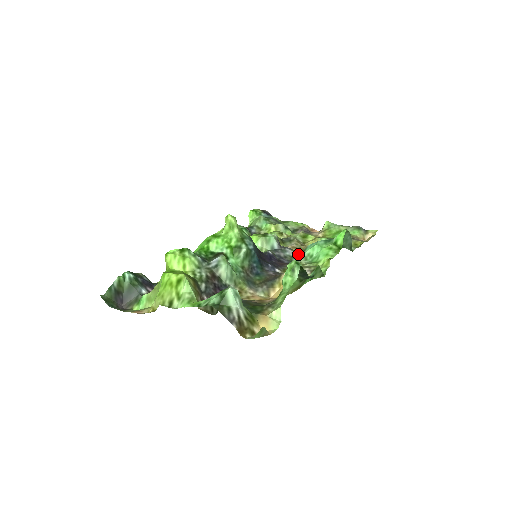
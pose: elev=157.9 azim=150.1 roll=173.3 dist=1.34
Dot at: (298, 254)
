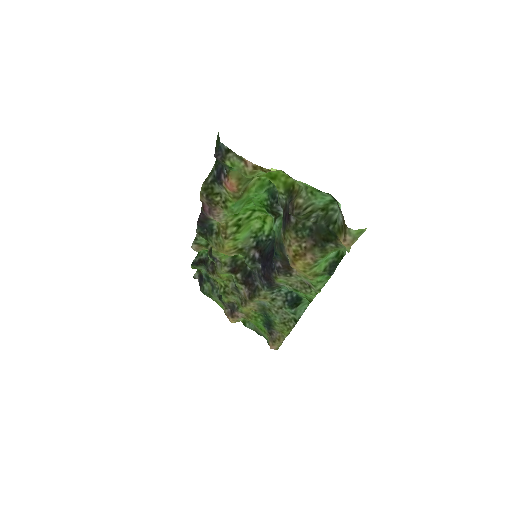
Dot at: (264, 291)
